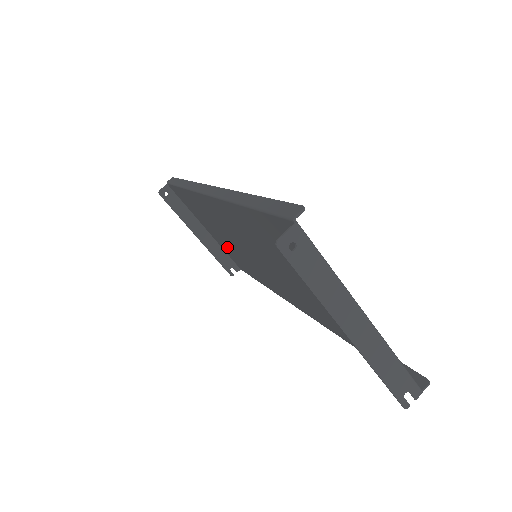
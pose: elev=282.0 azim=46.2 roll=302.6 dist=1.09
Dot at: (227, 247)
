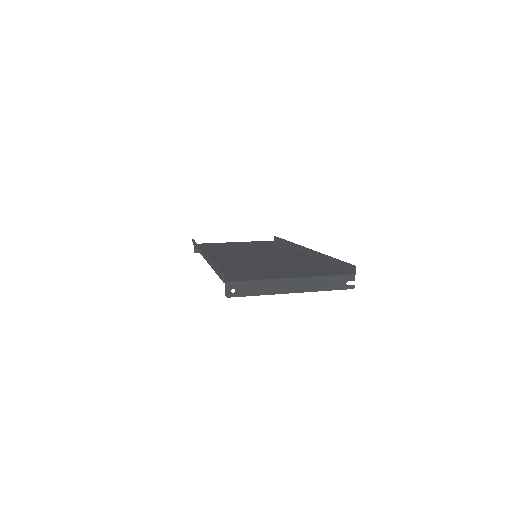
Dot at: occluded
